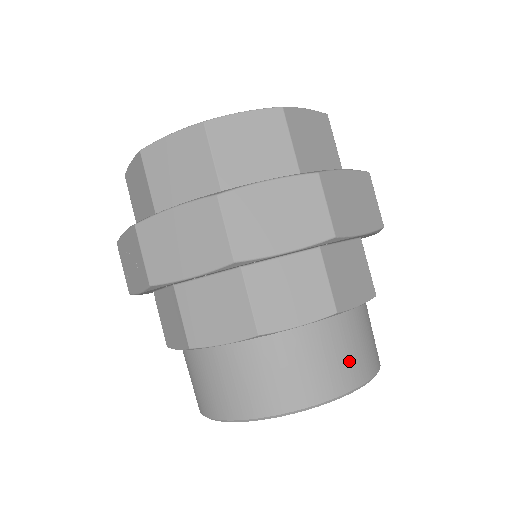
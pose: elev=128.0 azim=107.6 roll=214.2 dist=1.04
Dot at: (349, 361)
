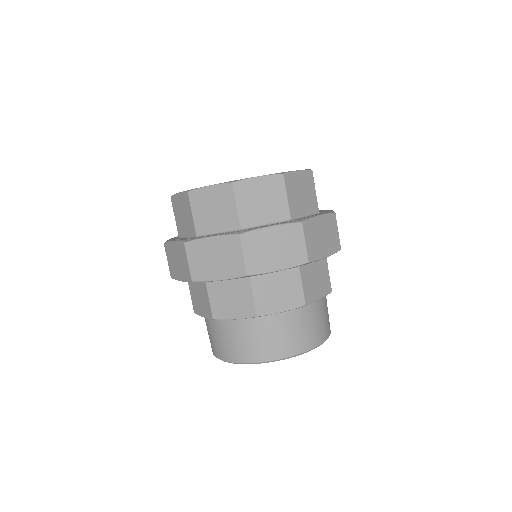
Dot at: (310, 332)
